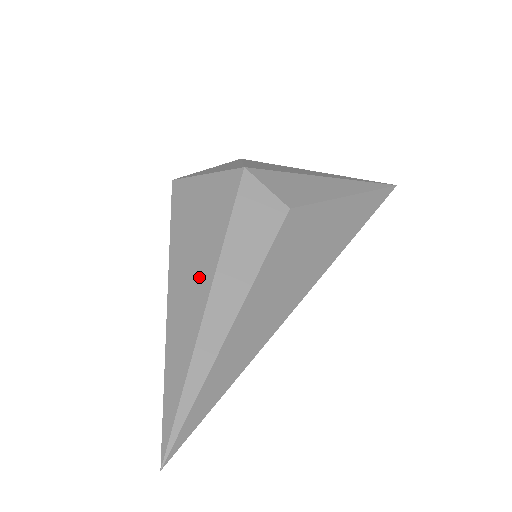
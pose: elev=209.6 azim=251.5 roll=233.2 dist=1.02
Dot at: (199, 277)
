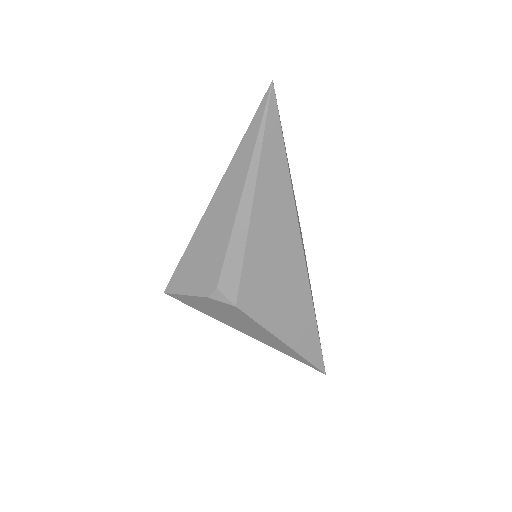
Dot at: occluded
